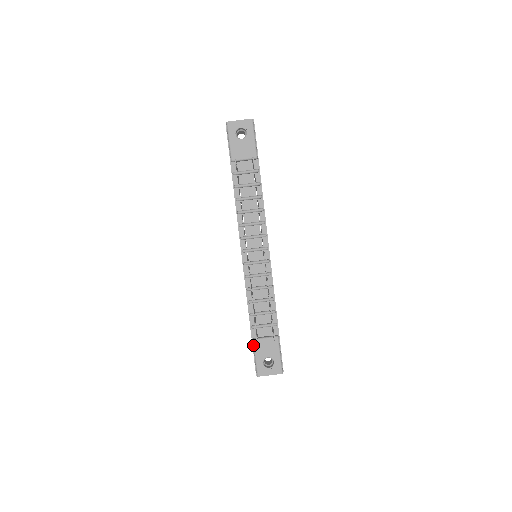
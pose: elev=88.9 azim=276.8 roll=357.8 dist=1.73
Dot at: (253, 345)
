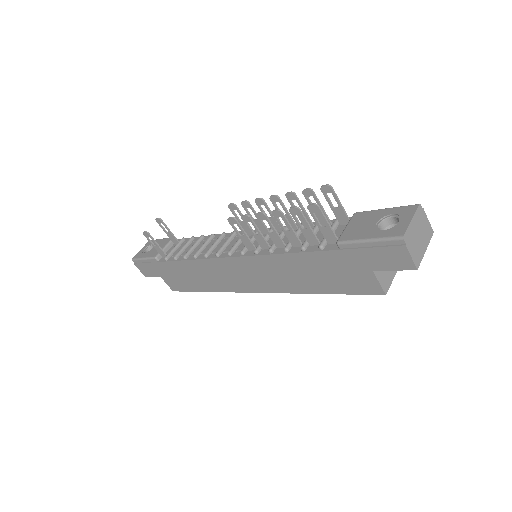
Dot at: (345, 243)
